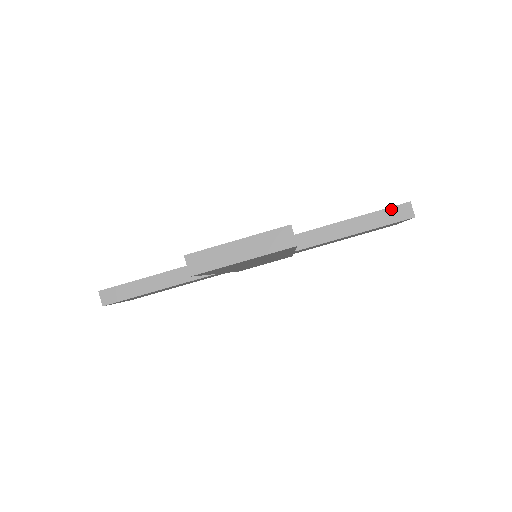
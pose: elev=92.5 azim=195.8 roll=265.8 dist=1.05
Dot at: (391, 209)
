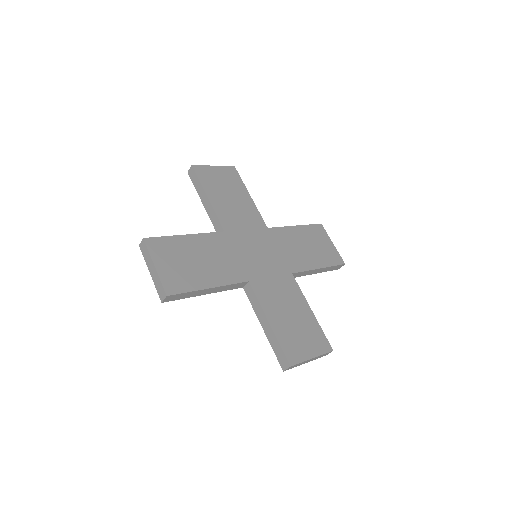
Dot at: (282, 352)
